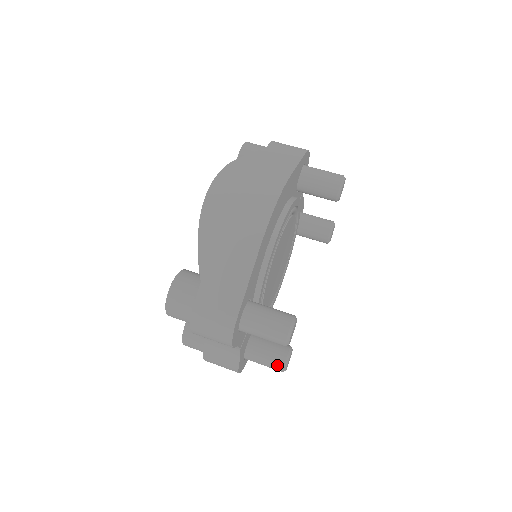
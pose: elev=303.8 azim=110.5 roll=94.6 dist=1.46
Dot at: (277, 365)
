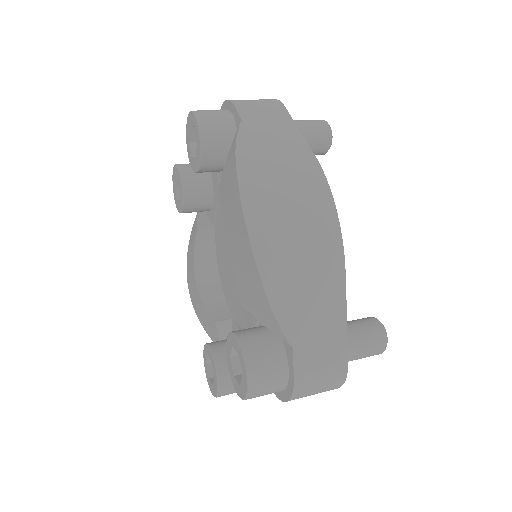
Dot at: occluded
